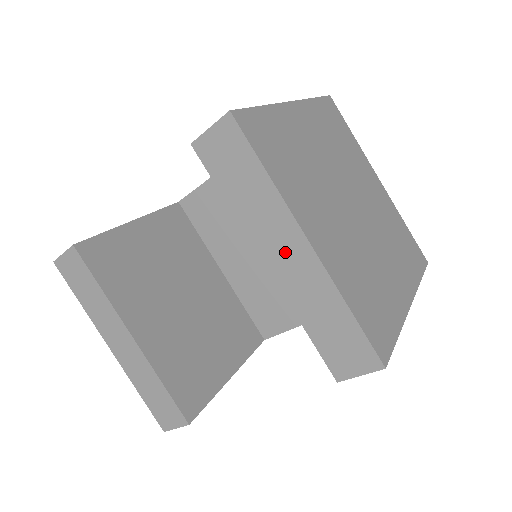
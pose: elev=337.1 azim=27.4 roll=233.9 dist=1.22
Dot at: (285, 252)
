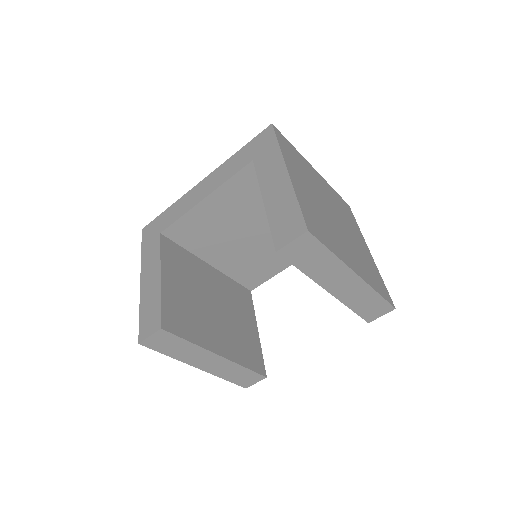
Dot at: (342, 283)
